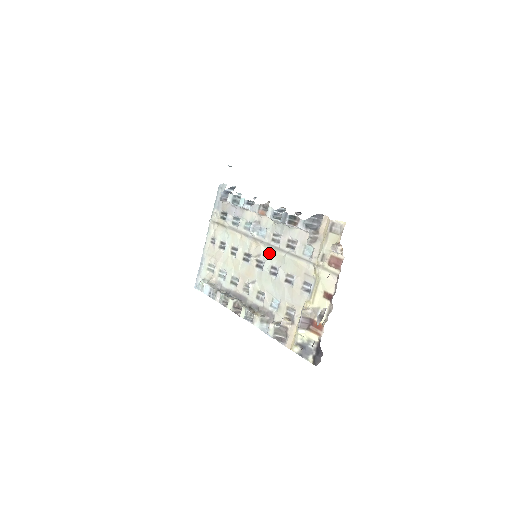
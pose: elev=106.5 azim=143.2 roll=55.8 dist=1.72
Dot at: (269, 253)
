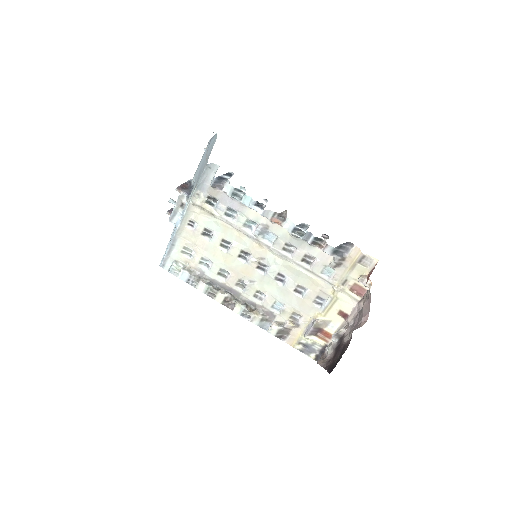
Dot at: (277, 261)
